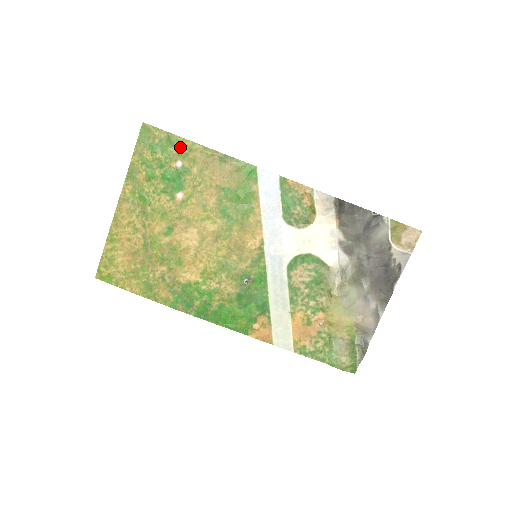
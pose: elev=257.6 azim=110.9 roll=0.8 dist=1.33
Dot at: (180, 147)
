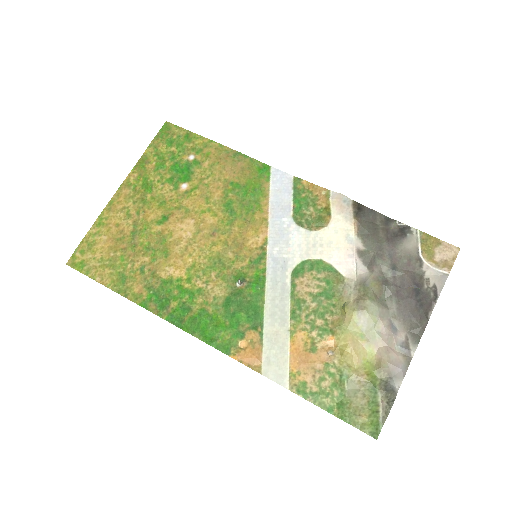
Dot at: (196, 143)
